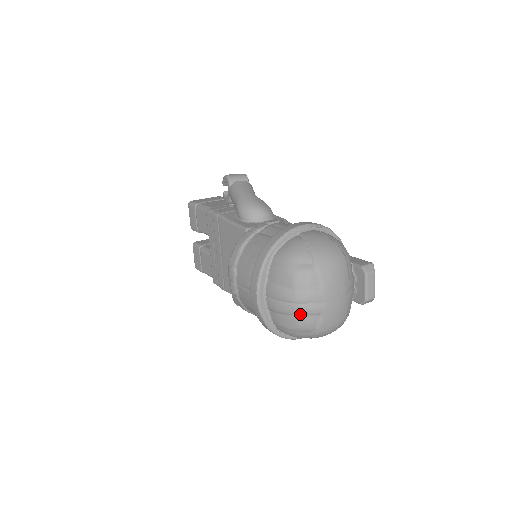
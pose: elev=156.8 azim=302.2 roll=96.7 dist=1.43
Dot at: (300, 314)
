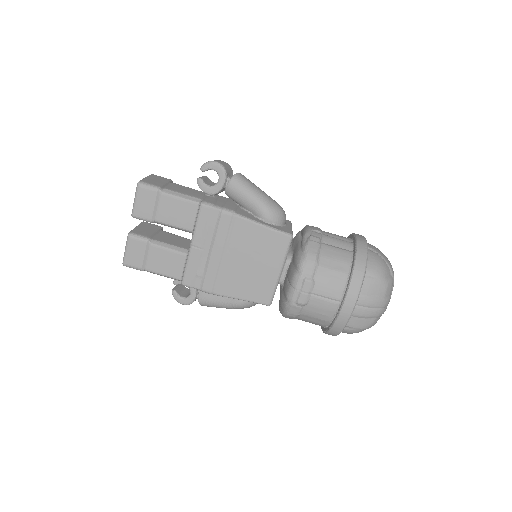
Dot at: (379, 316)
